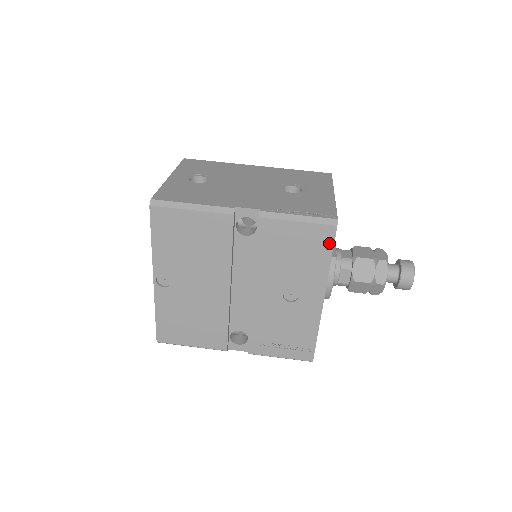
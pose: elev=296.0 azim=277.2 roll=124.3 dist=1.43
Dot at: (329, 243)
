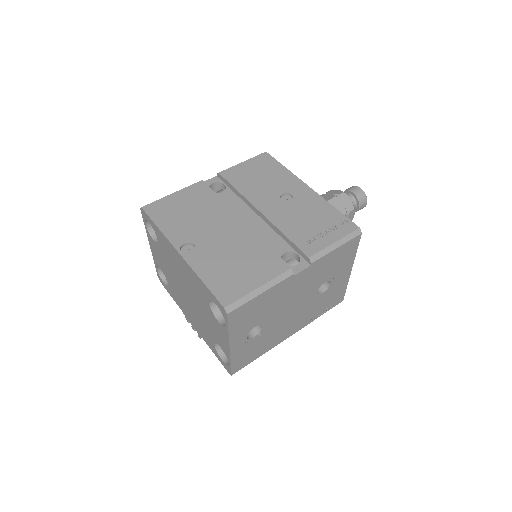
Dot at: (272, 160)
